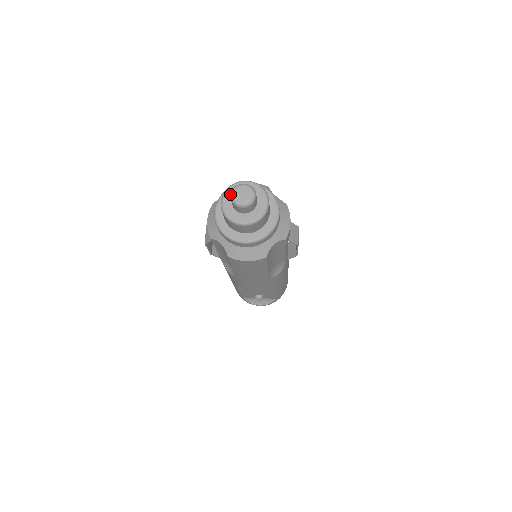
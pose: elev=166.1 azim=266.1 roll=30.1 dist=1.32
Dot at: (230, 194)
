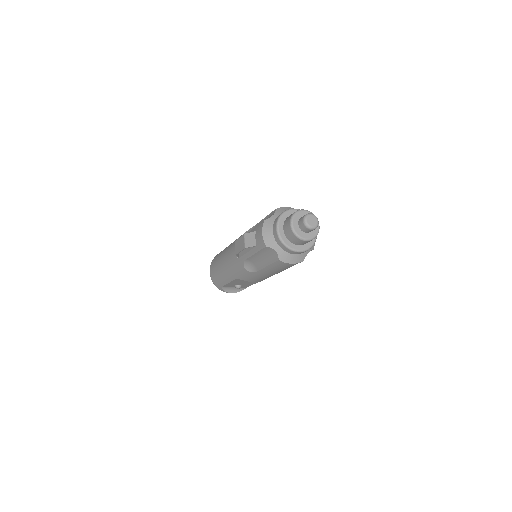
Dot at: (296, 218)
